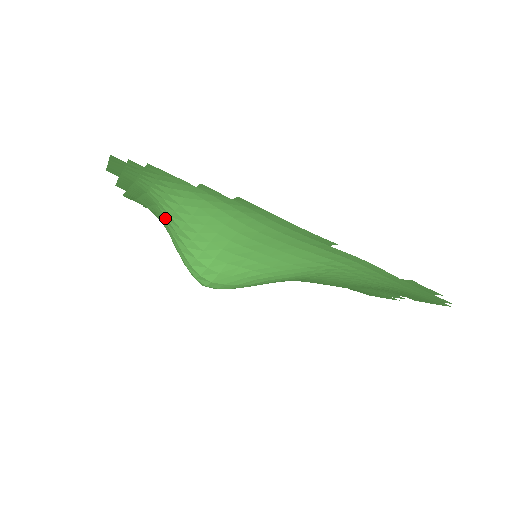
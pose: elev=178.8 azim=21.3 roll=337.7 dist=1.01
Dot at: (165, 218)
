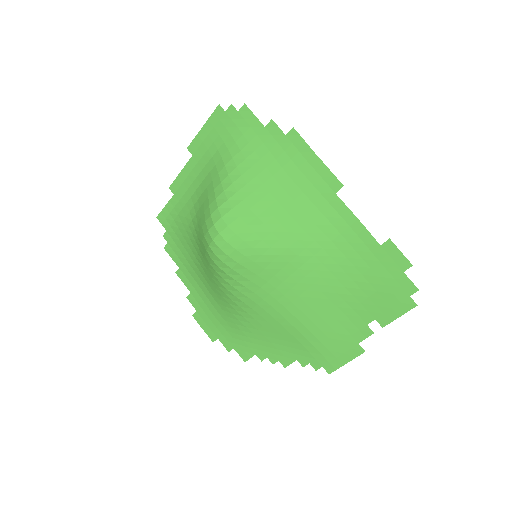
Dot at: (216, 175)
